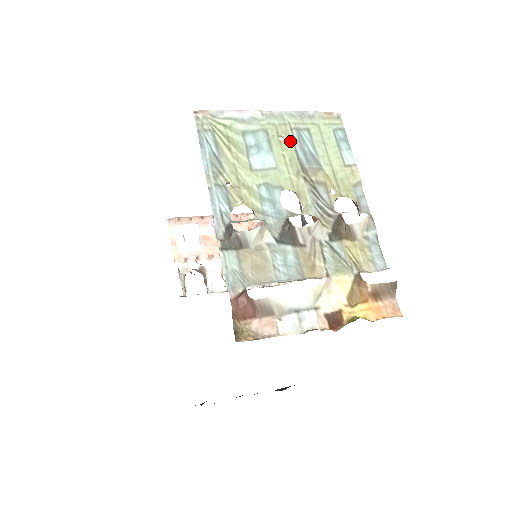
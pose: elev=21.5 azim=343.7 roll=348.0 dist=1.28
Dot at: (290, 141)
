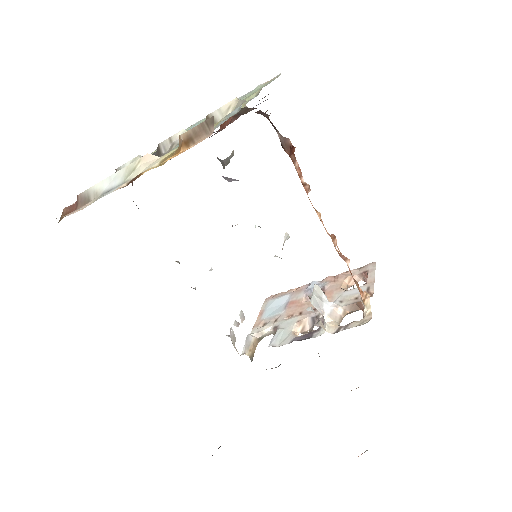
Dot at: occluded
